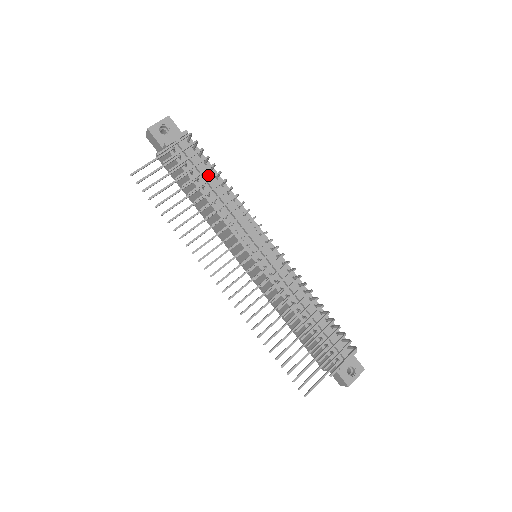
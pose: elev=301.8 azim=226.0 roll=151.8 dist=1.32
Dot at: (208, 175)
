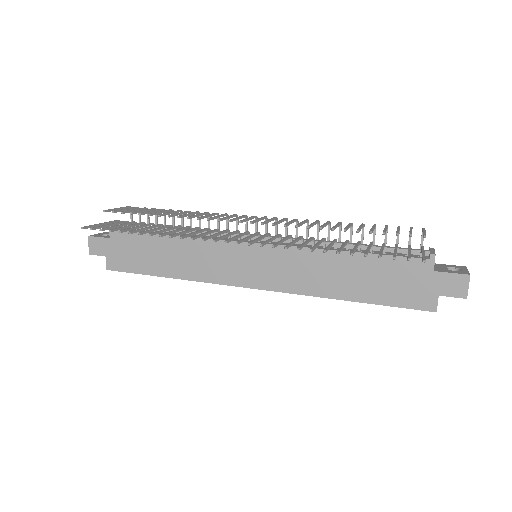
Dot at: occluded
